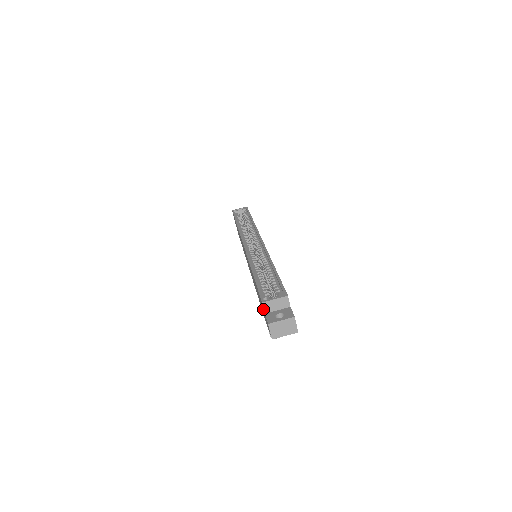
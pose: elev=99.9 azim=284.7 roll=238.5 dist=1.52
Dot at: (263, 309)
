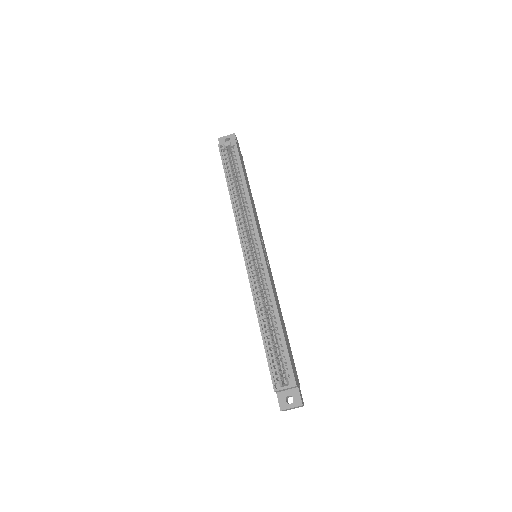
Dot at: occluded
